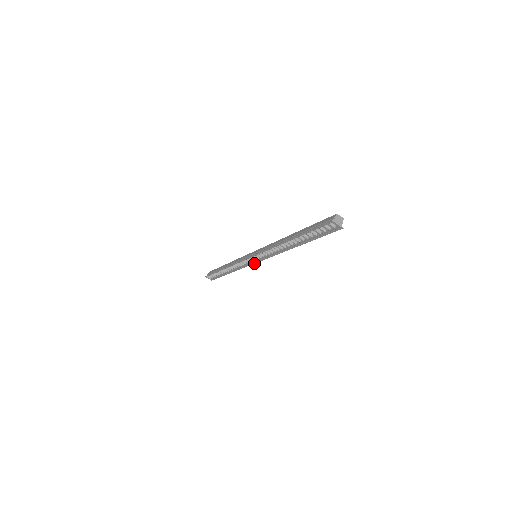
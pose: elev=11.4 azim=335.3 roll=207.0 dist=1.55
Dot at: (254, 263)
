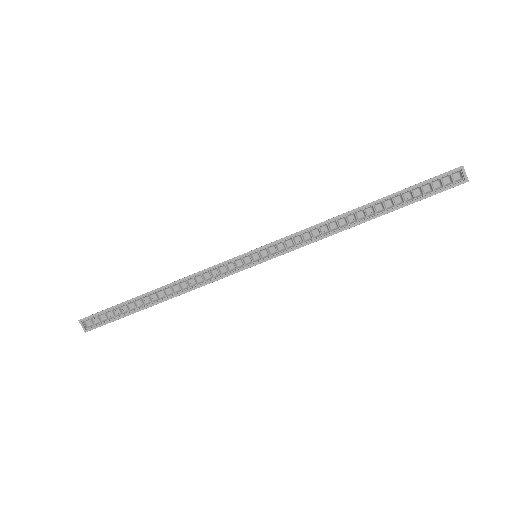
Dot at: (245, 268)
